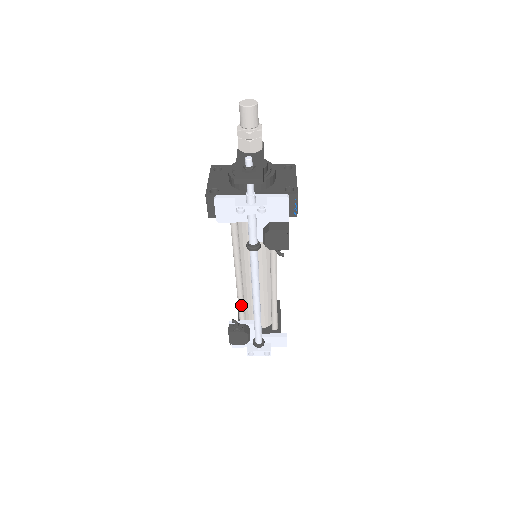
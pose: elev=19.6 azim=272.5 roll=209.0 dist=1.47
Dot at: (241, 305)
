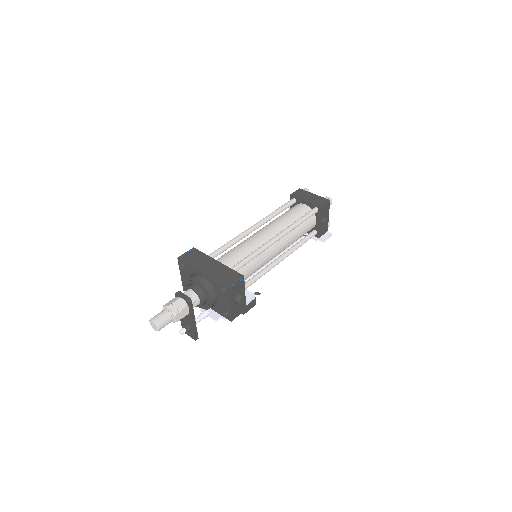
Dot at: occluded
